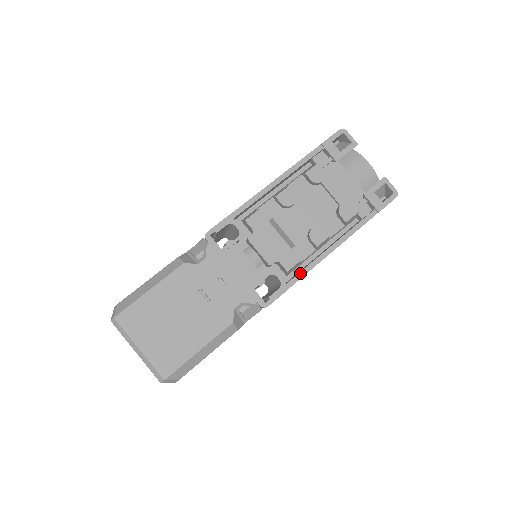
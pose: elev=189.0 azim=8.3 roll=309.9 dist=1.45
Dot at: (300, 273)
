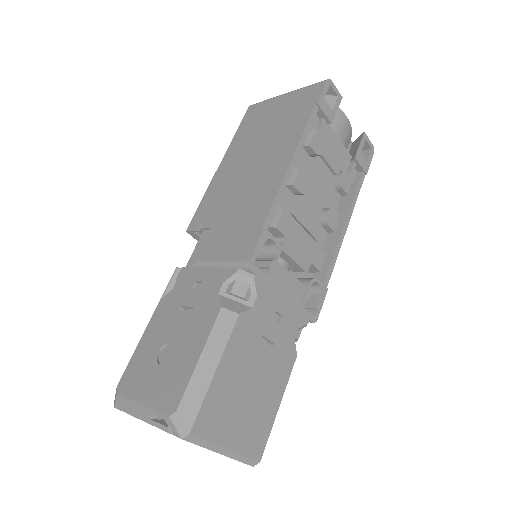
Dot at: (330, 268)
